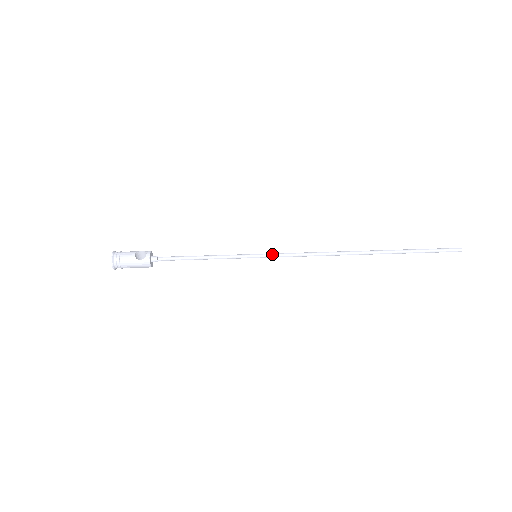
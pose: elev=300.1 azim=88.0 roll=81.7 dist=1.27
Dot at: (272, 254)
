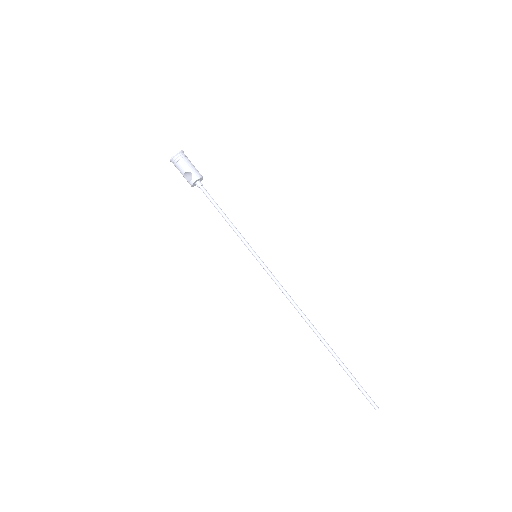
Dot at: (264, 268)
